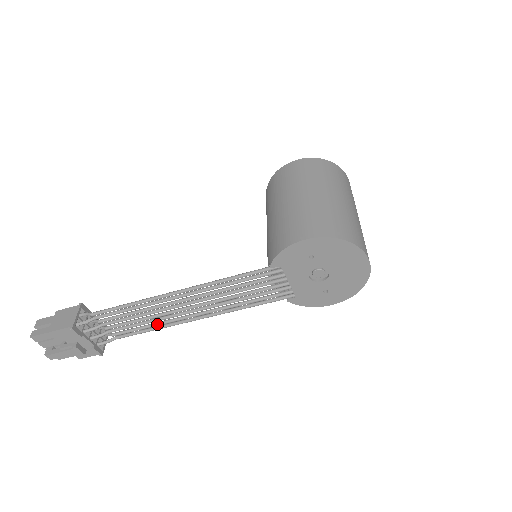
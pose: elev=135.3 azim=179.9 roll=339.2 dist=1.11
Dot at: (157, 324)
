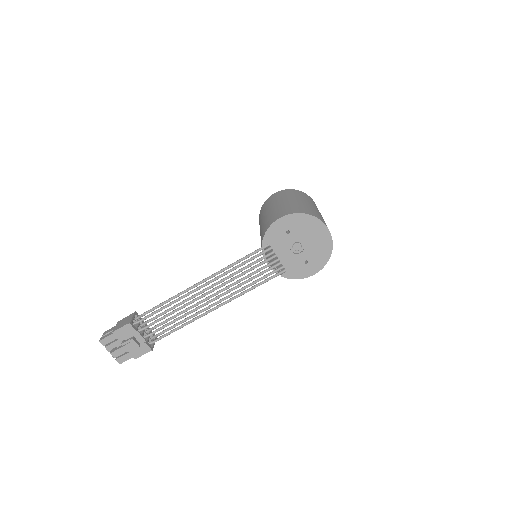
Dot at: (191, 316)
